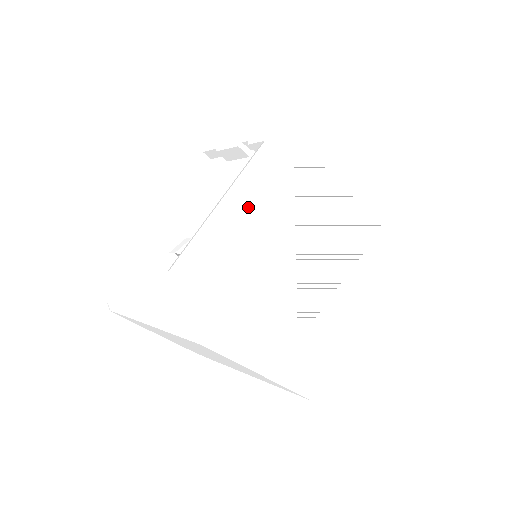
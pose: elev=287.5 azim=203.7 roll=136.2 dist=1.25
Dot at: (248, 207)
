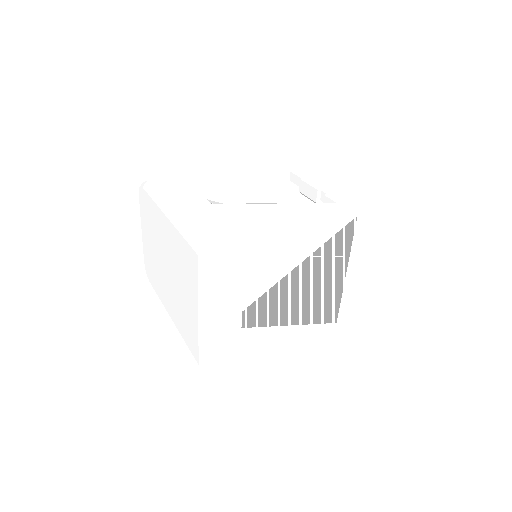
Dot at: (293, 222)
